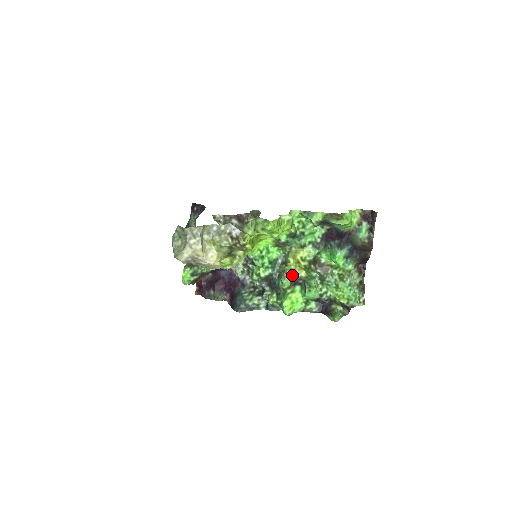
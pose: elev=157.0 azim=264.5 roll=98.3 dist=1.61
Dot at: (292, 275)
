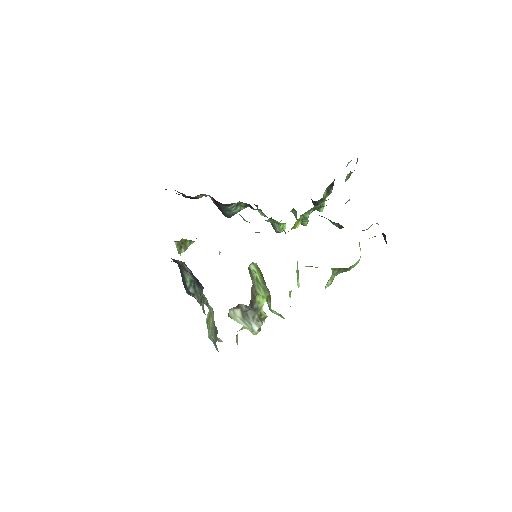
Dot at: occluded
